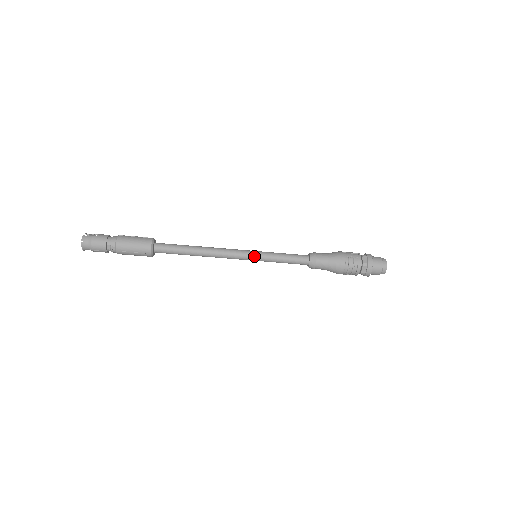
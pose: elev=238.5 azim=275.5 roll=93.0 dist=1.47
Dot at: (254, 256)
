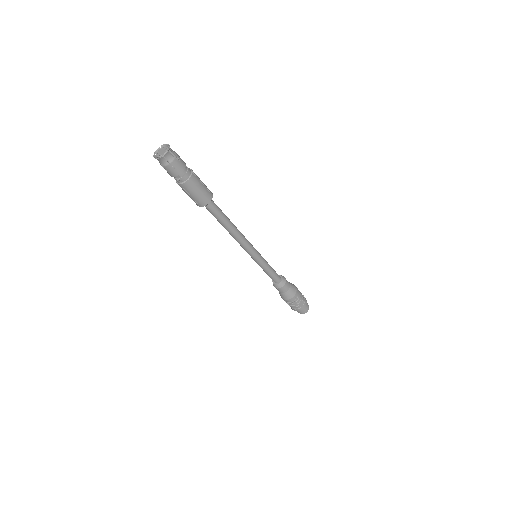
Dot at: (256, 258)
